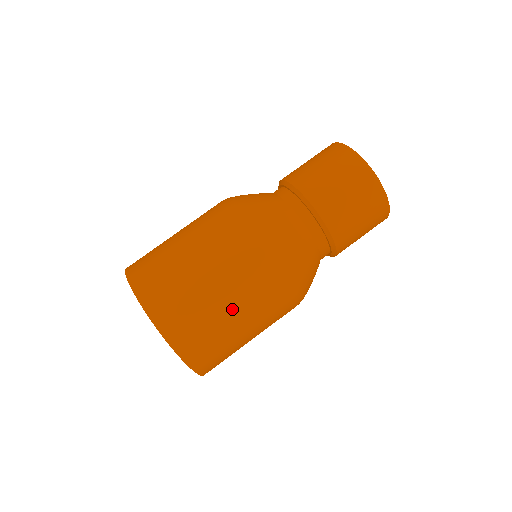
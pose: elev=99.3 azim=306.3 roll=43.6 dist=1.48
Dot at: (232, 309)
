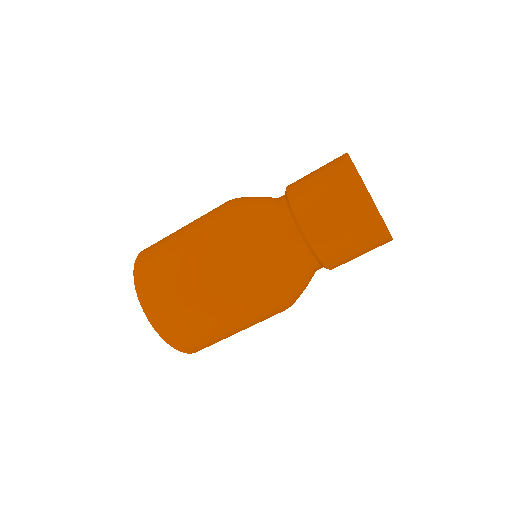
Dot at: (198, 295)
